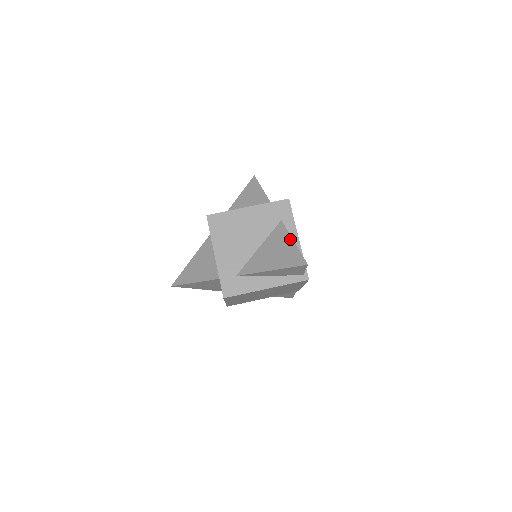
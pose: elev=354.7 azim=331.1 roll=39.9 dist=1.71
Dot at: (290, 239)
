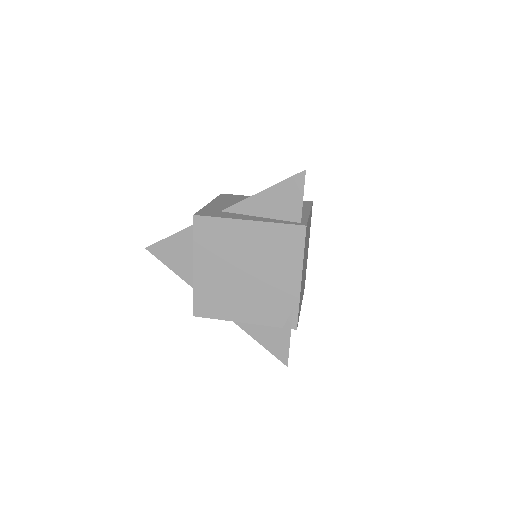
Dot at: occluded
